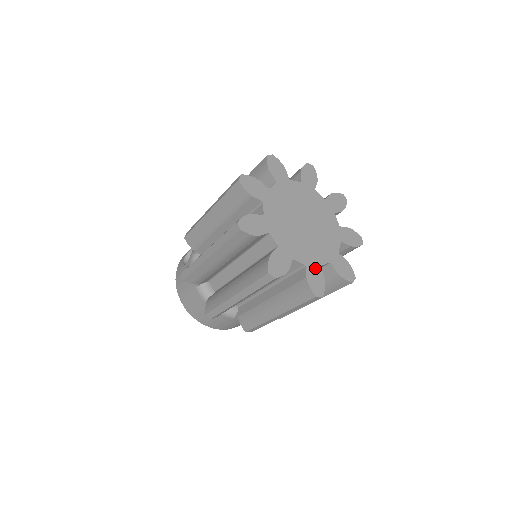
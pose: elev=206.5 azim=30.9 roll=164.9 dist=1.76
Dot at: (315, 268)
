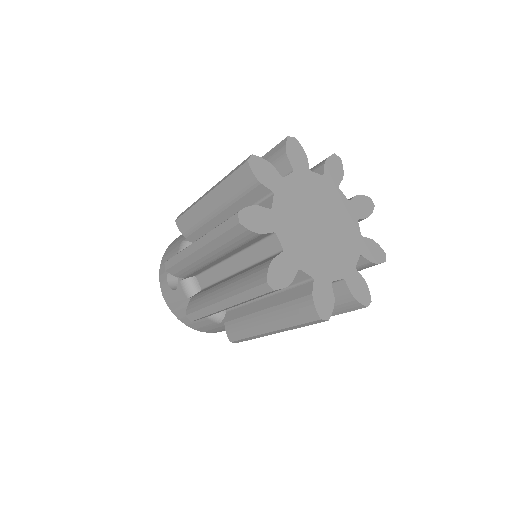
Dot at: (352, 274)
